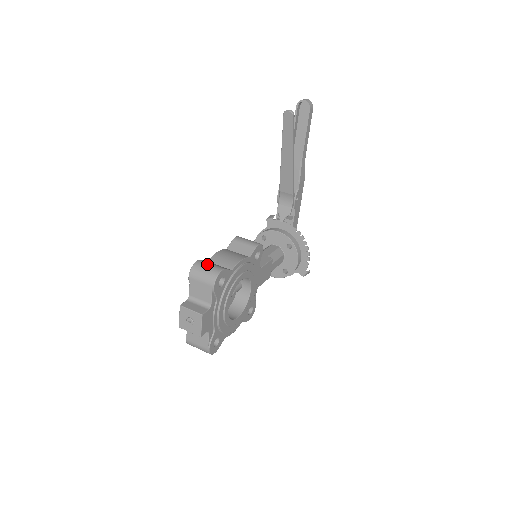
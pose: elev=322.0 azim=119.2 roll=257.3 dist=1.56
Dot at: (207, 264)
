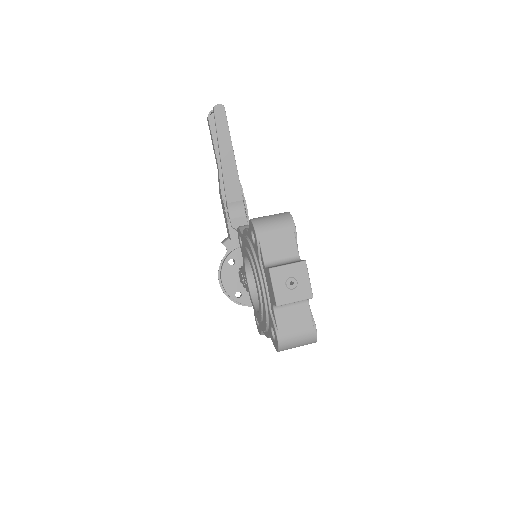
Dot at: (265, 216)
